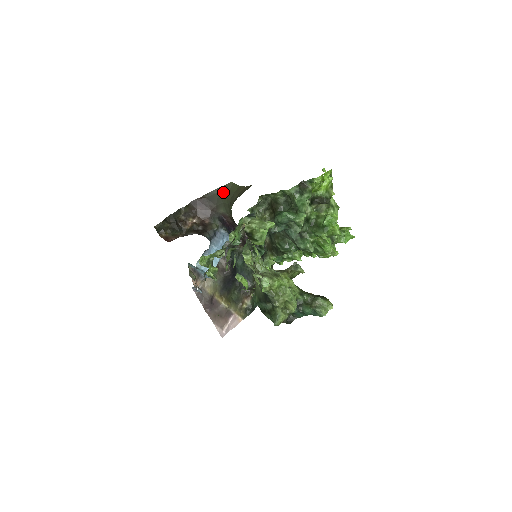
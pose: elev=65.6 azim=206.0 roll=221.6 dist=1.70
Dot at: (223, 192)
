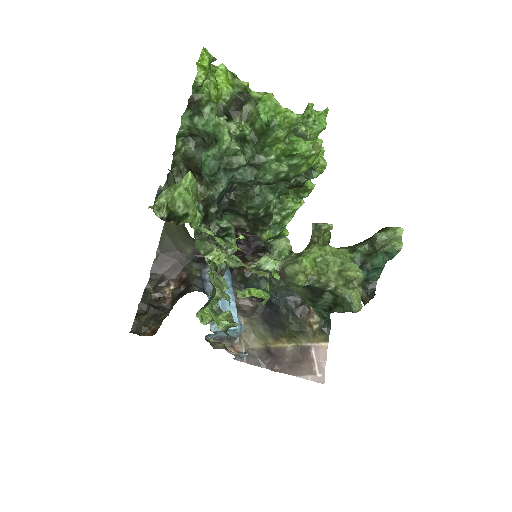
Dot at: (170, 230)
